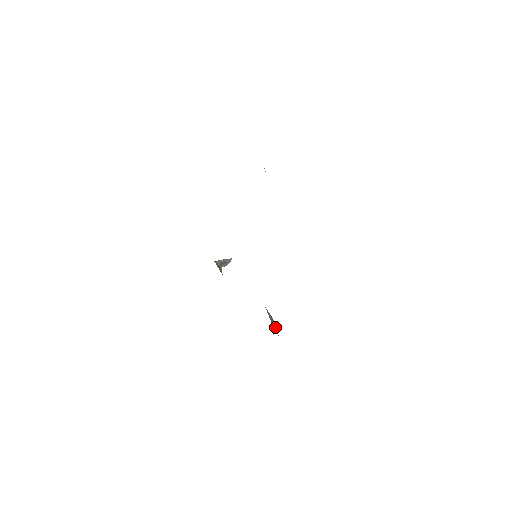
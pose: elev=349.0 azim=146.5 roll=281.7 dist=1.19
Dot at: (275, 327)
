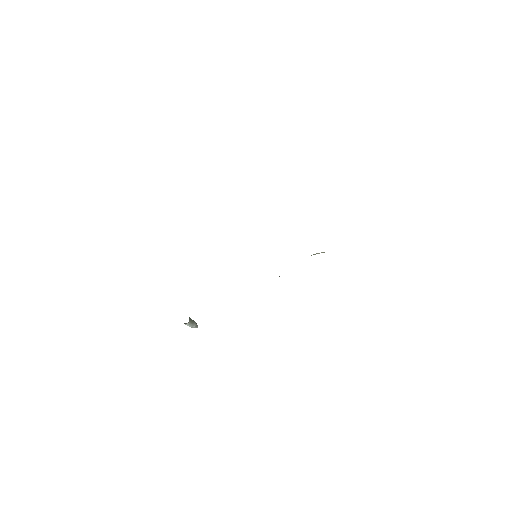
Dot at: occluded
